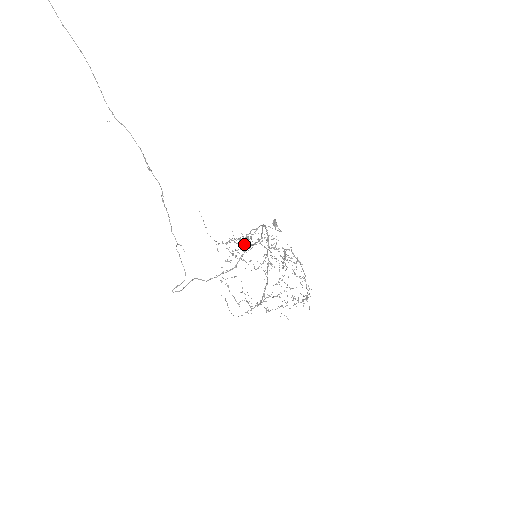
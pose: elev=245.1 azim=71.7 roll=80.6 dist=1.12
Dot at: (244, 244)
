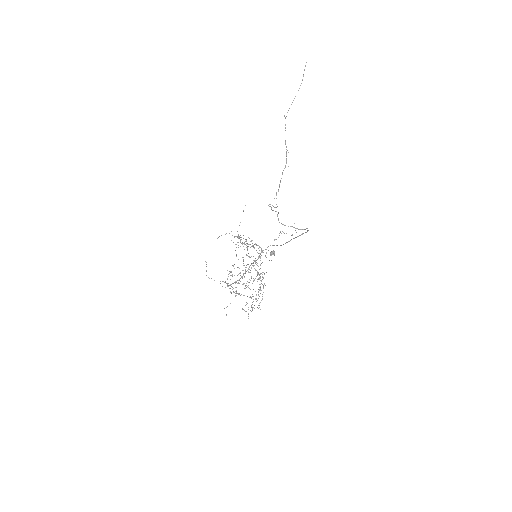
Dot at: (248, 246)
